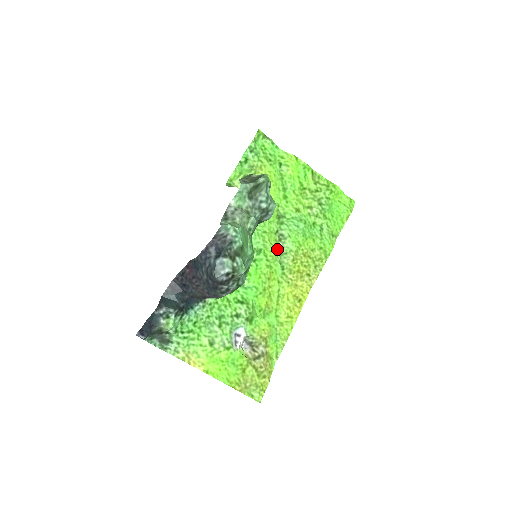
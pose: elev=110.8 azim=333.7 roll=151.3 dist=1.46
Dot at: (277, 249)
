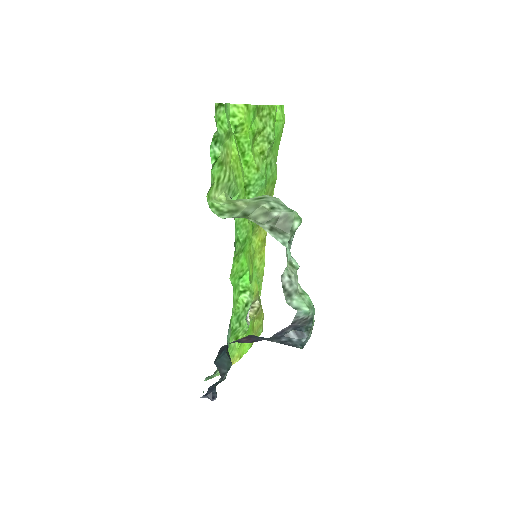
Dot at: occluded
